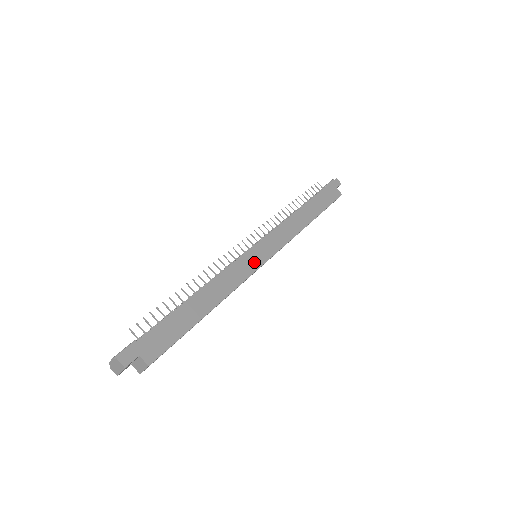
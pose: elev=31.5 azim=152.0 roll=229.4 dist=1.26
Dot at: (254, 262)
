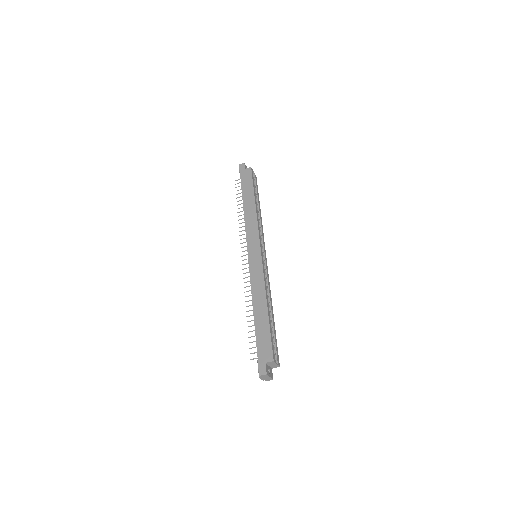
Dot at: (257, 261)
